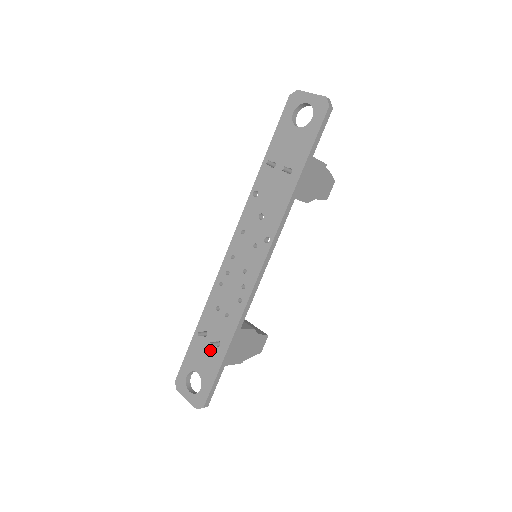
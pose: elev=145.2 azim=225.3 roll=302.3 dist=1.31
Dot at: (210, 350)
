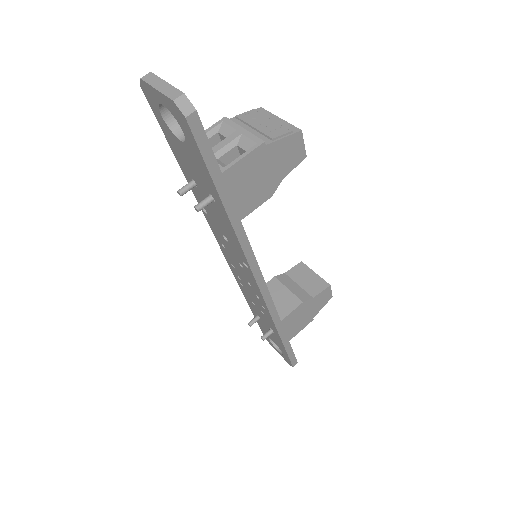
Dot at: occluded
